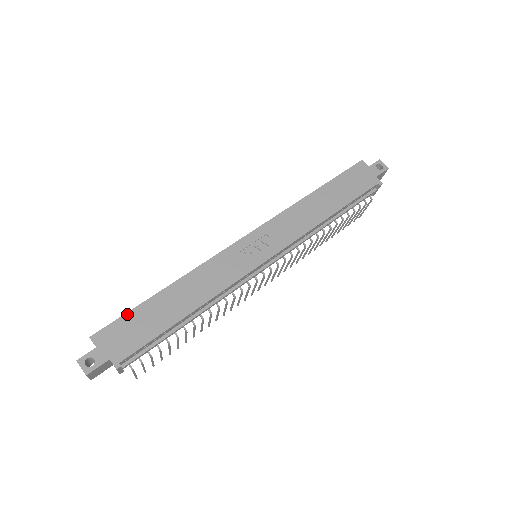
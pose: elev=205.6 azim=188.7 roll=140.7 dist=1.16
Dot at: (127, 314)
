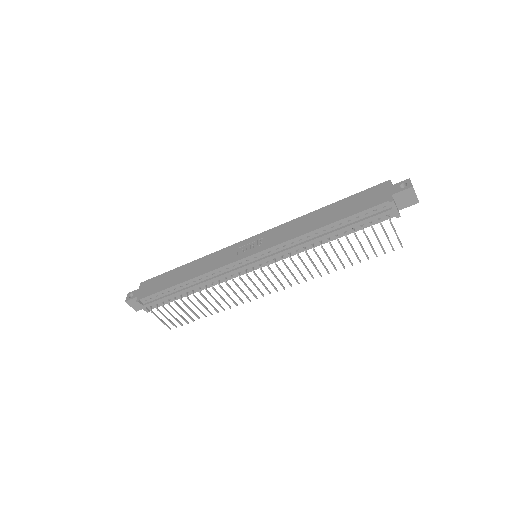
Dot at: (161, 275)
